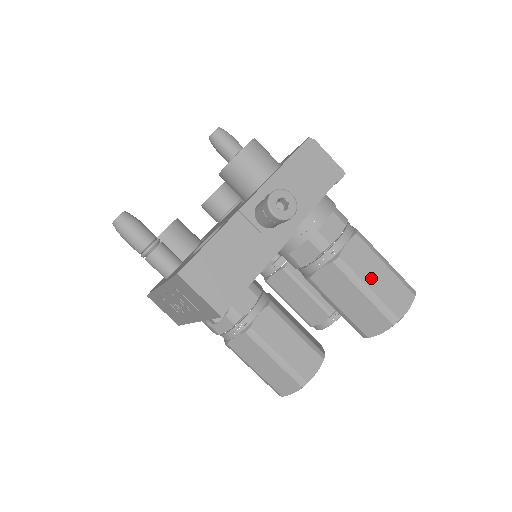
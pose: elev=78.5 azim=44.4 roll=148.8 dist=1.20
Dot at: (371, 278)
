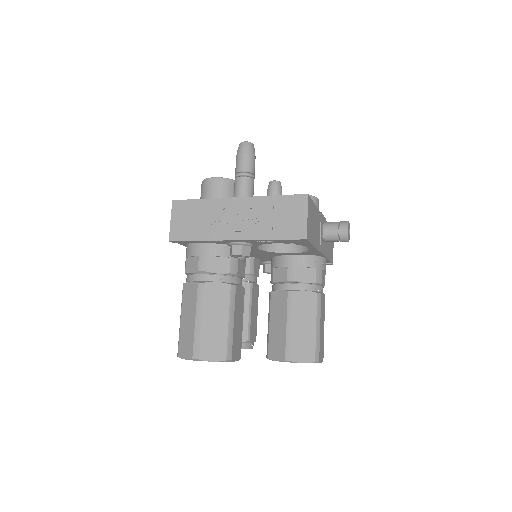
Dot at: (321, 323)
